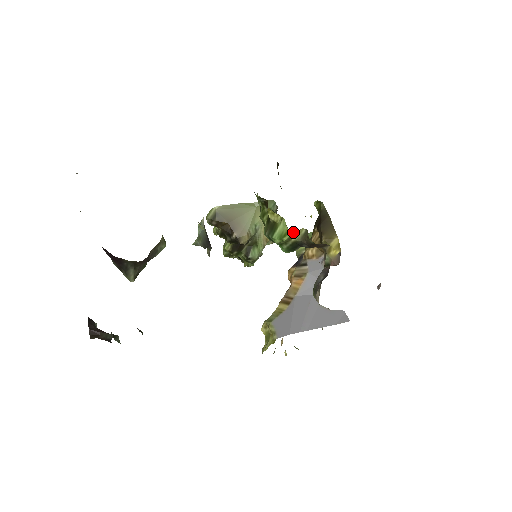
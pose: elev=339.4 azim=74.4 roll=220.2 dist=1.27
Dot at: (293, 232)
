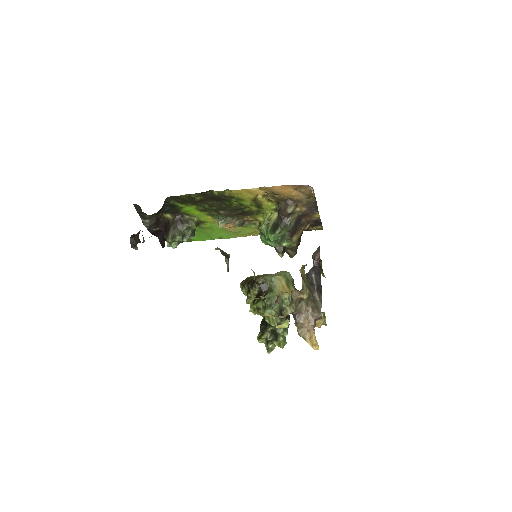
Dot at: (269, 213)
